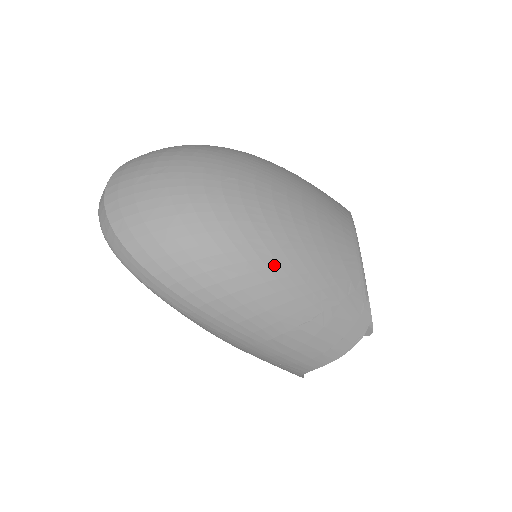
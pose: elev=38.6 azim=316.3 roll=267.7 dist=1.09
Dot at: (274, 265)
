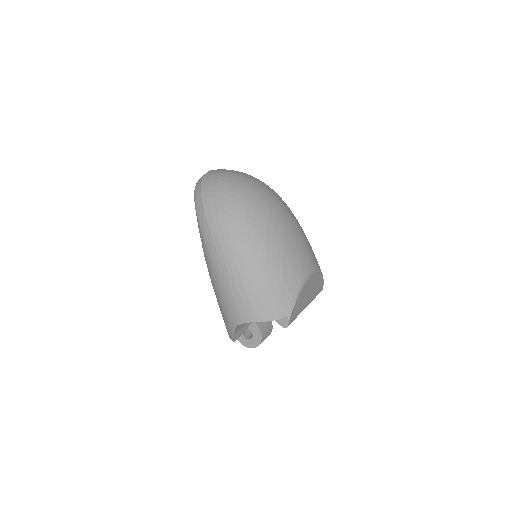
Dot at: (257, 234)
